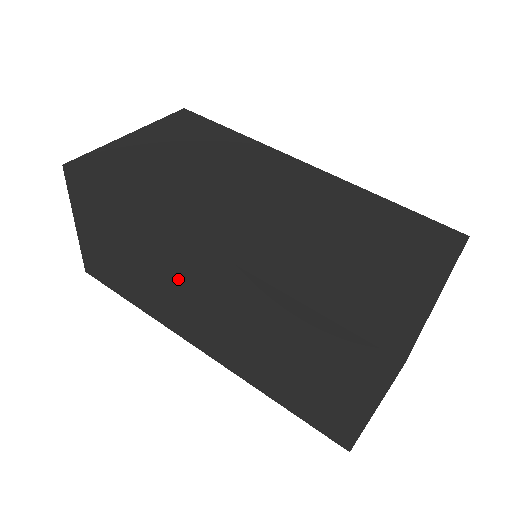
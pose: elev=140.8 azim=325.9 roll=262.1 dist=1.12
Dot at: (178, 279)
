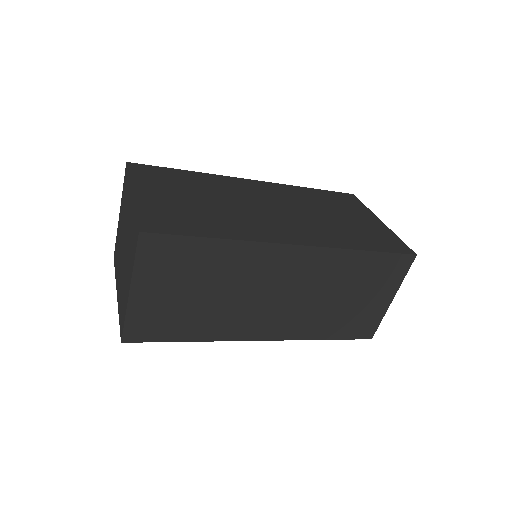
Dot at: (259, 285)
